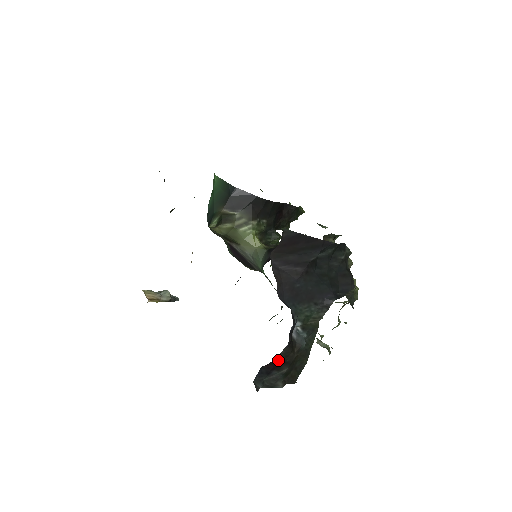
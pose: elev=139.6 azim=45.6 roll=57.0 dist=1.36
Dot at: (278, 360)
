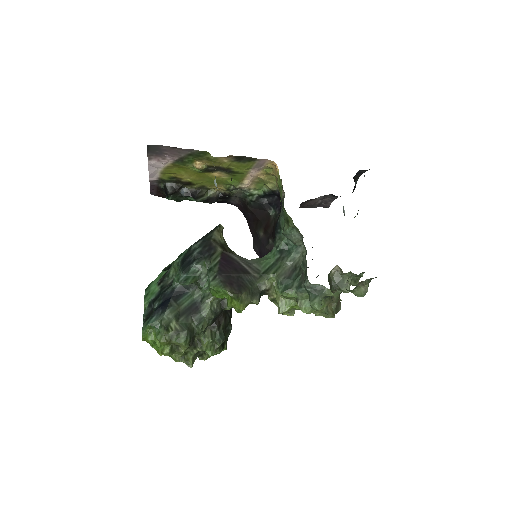
Dot at: occluded
